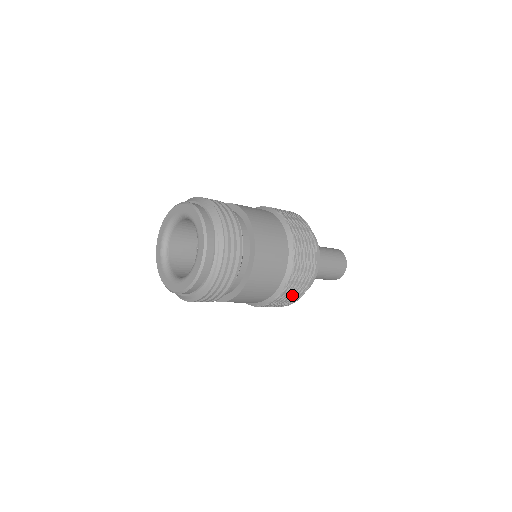
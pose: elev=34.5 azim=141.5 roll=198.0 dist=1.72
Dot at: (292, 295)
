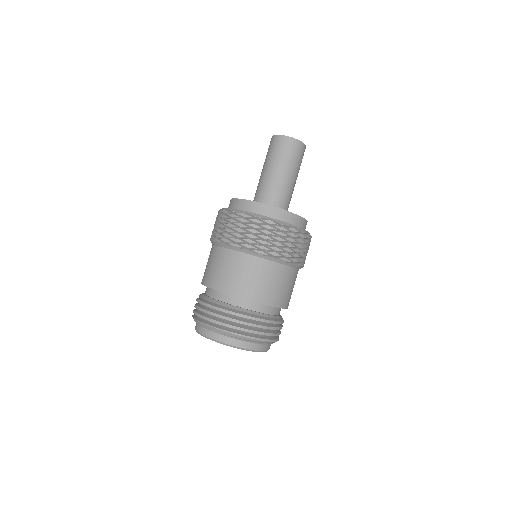
Dot at: (301, 248)
